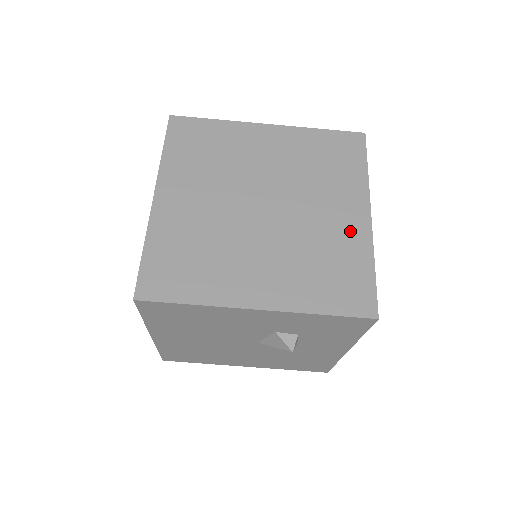
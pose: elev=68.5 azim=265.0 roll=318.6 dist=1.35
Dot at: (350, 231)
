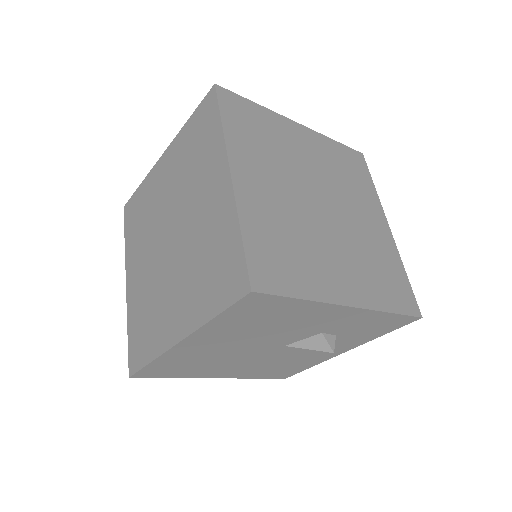
Dot at: (383, 239)
